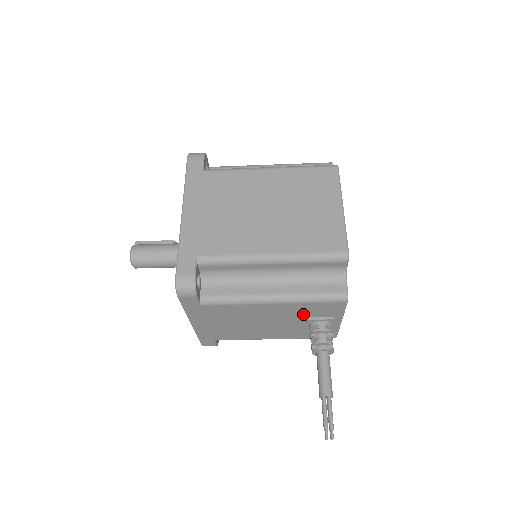
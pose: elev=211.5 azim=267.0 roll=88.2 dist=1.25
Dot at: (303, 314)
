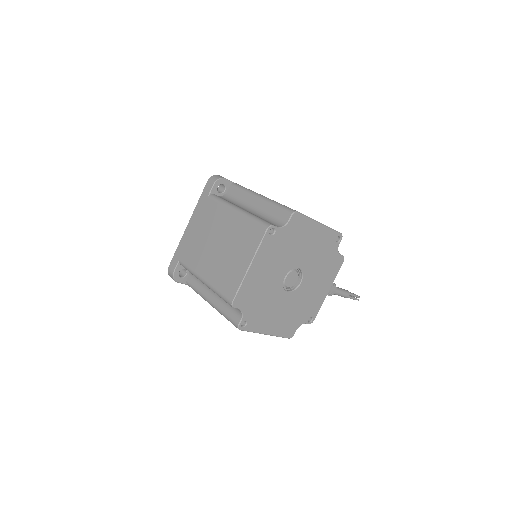
Dot at: occluded
